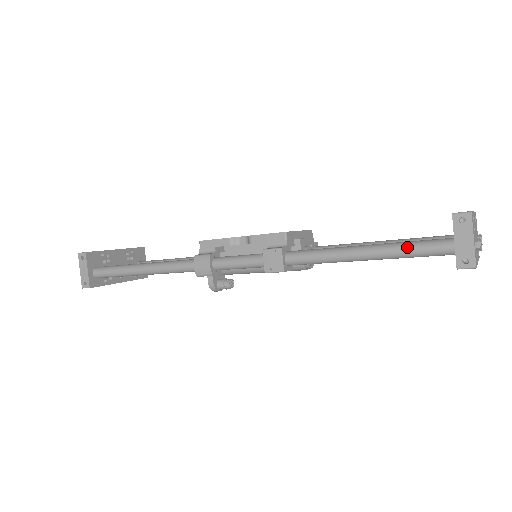
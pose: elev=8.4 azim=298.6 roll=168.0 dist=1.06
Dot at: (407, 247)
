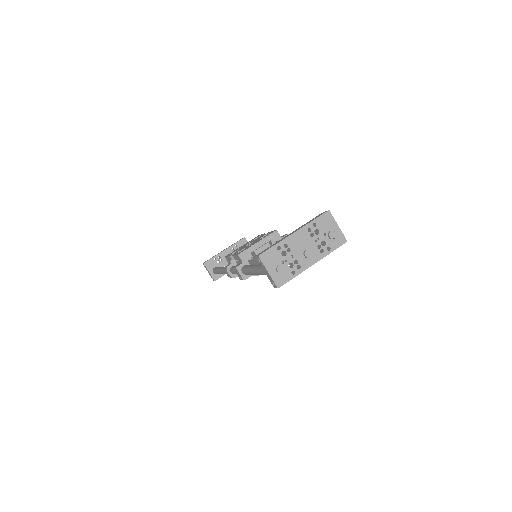
Dot at: (262, 271)
